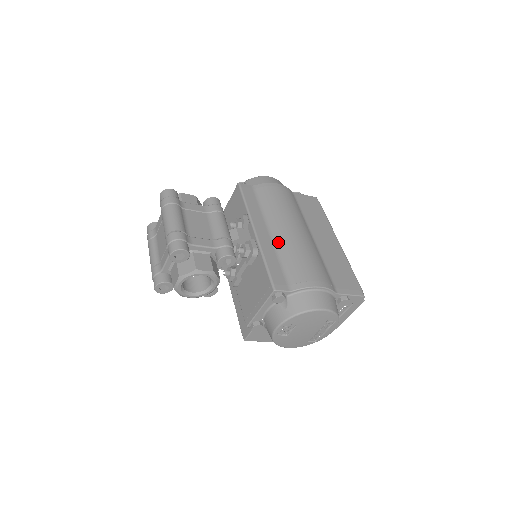
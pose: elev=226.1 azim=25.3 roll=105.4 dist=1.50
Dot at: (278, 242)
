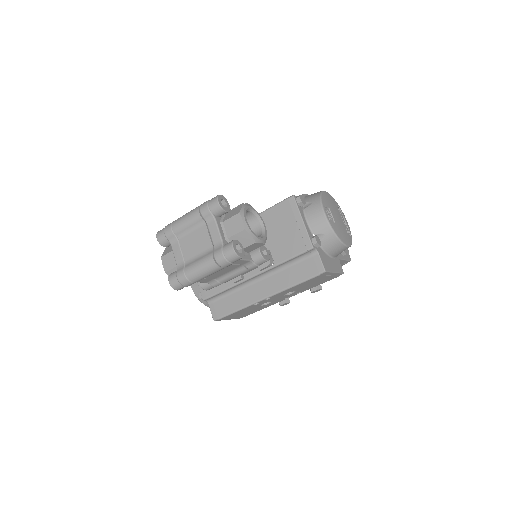
Dot at: occluded
